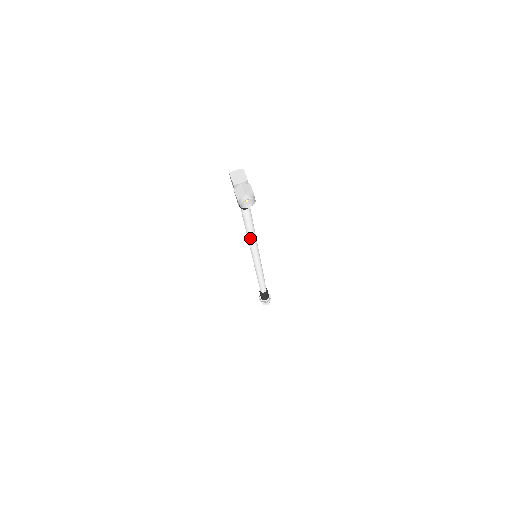
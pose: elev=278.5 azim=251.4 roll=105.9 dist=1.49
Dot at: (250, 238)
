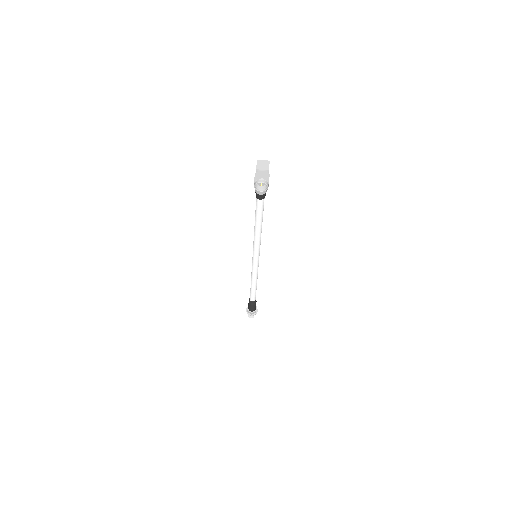
Dot at: (256, 233)
